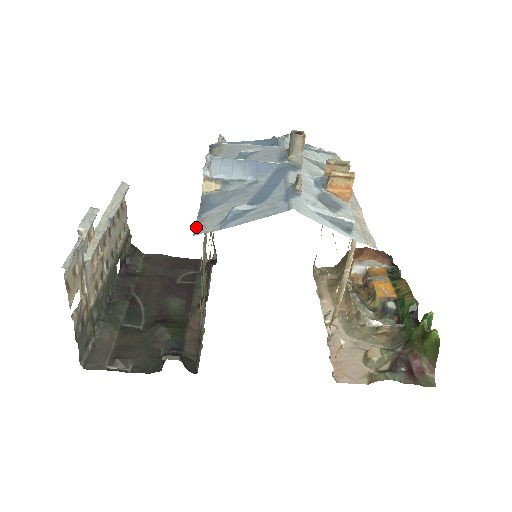
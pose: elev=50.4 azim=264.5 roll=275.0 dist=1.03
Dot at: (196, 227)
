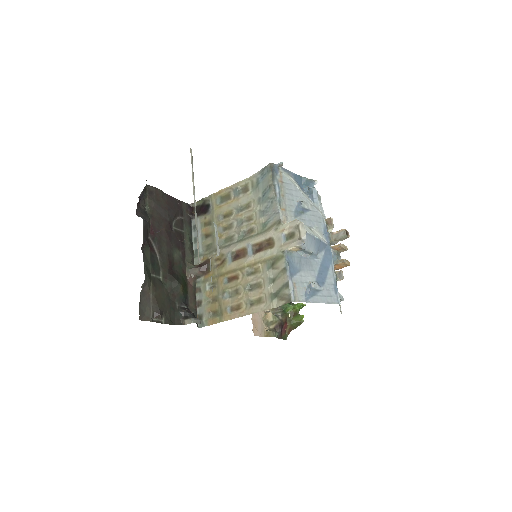
Dot at: (292, 291)
